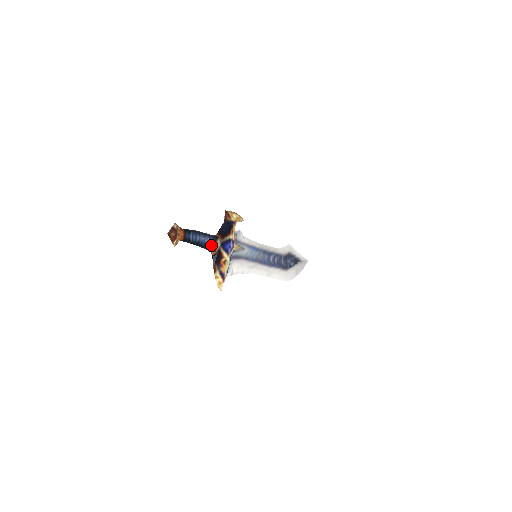
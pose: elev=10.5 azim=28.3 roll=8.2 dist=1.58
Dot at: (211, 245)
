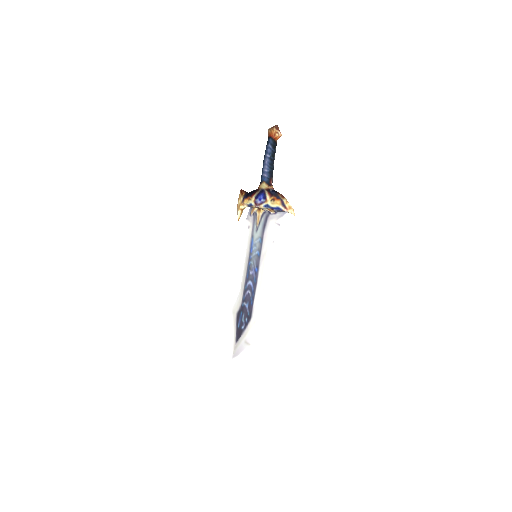
Dot at: (271, 178)
